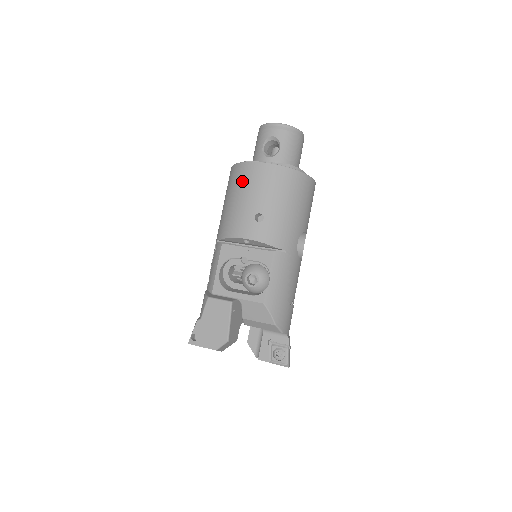
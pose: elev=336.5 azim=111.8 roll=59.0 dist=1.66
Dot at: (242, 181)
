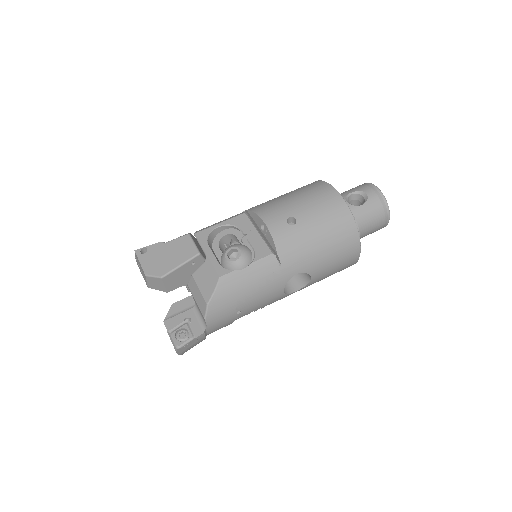
Dot at: (310, 190)
